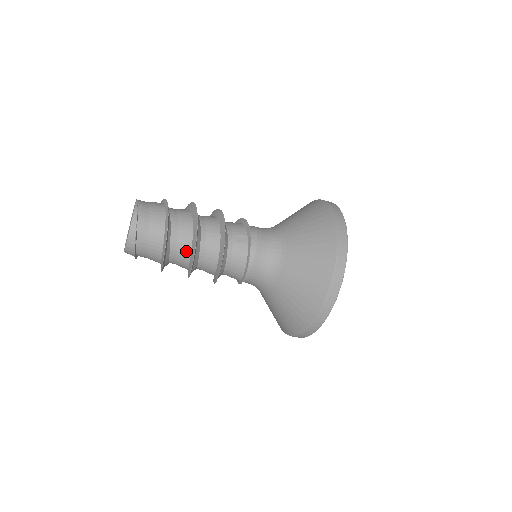
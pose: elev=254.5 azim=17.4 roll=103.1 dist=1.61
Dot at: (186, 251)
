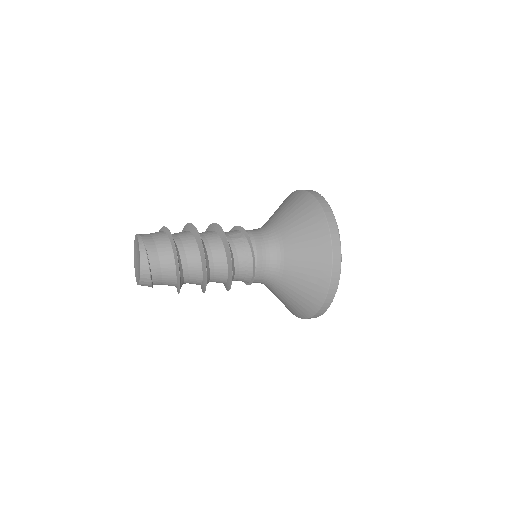
Dot at: (195, 256)
